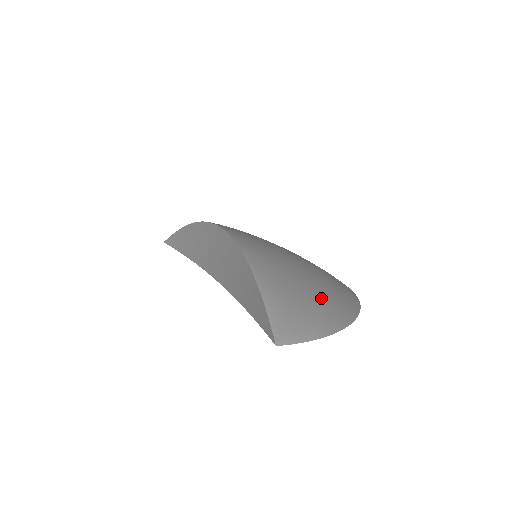
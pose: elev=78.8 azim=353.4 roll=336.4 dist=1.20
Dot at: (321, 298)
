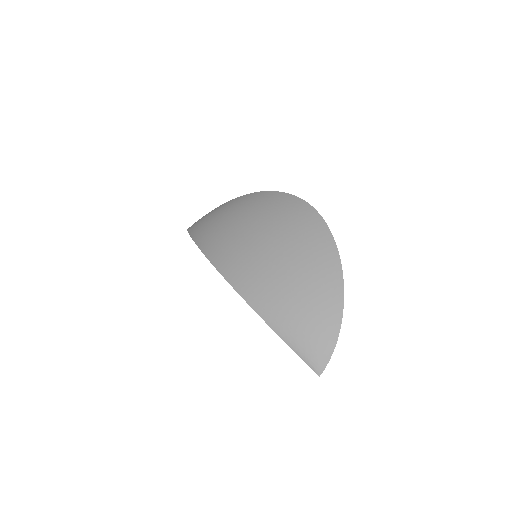
Dot at: (318, 309)
